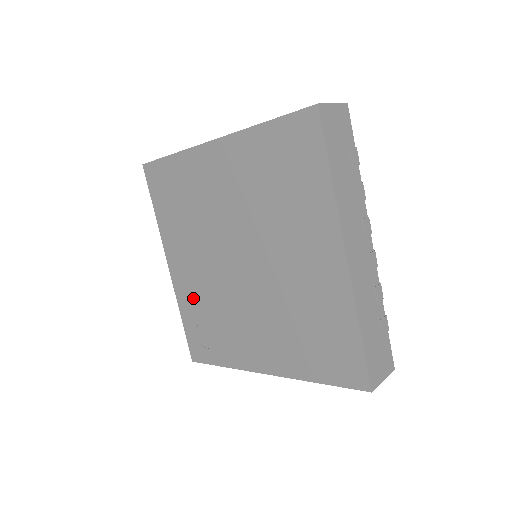
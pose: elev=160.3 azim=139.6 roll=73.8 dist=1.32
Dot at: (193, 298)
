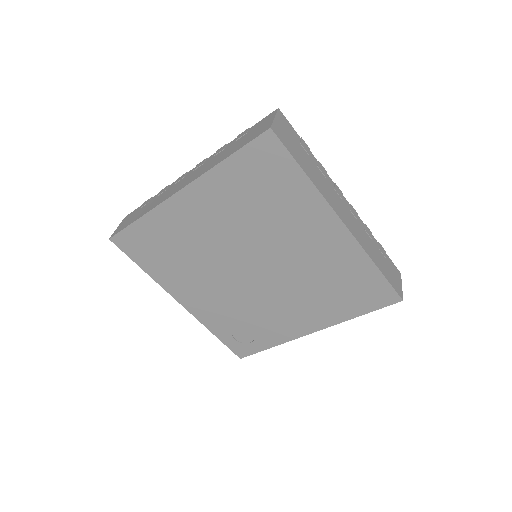
Dot at: (218, 315)
